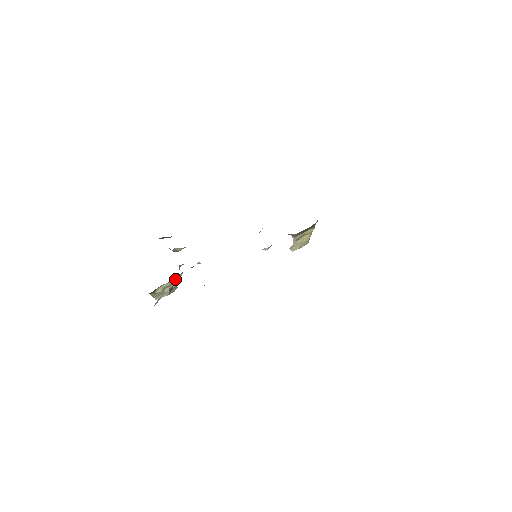
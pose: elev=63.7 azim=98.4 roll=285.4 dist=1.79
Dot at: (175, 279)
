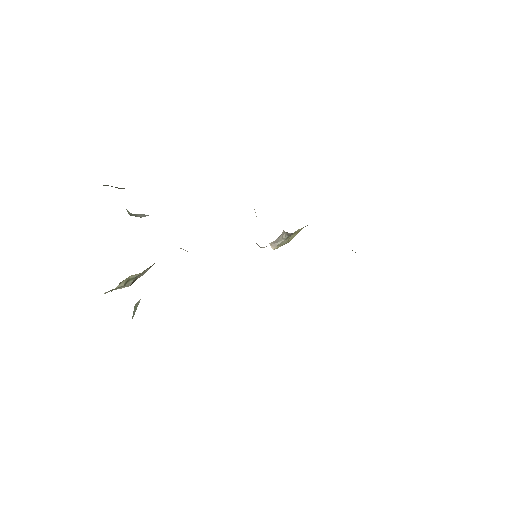
Dot at: (146, 269)
